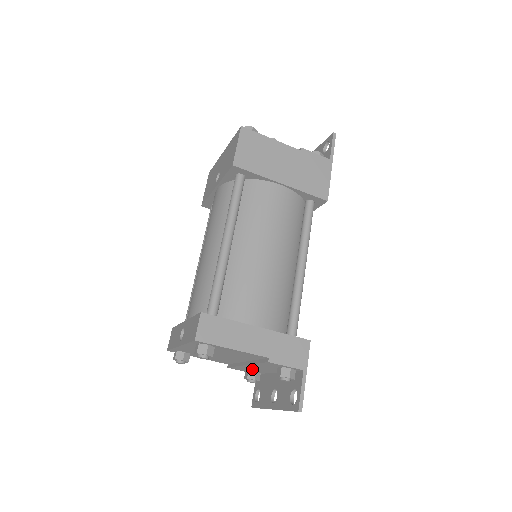
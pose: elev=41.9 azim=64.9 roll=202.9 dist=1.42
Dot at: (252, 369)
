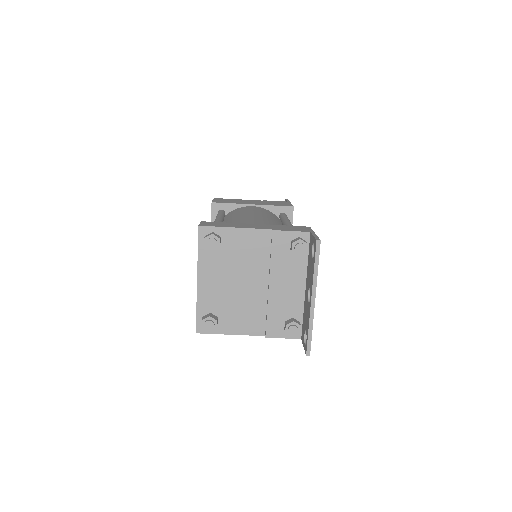
Dot at: (284, 306)
